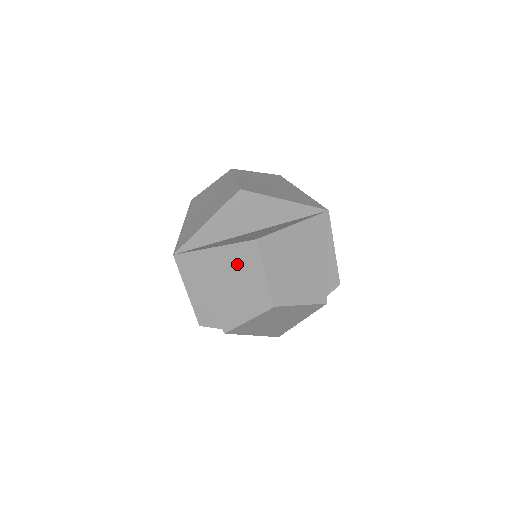
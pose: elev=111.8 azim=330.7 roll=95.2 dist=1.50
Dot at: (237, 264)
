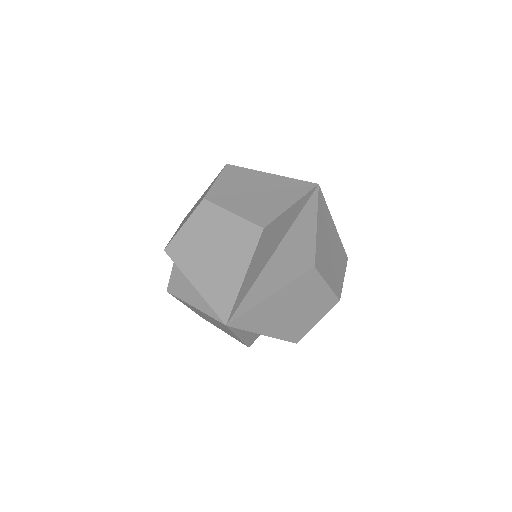
Dot at: (299, 294)
